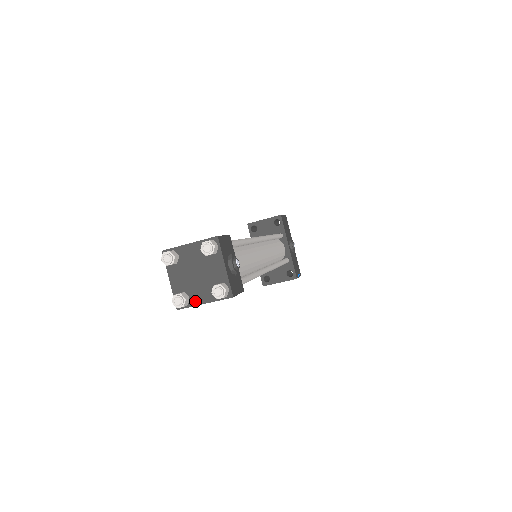
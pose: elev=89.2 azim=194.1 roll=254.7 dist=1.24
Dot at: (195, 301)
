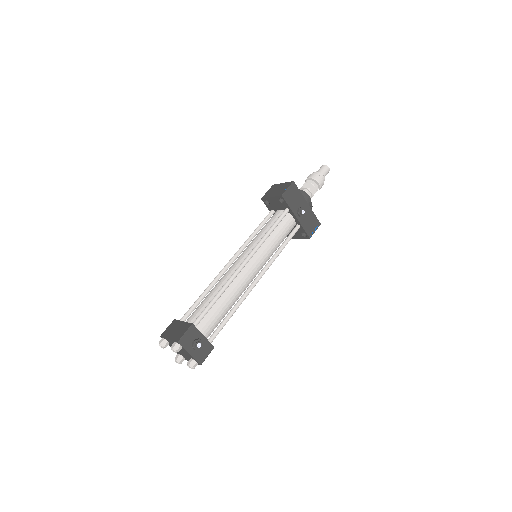
Dot at: (187, 359)
